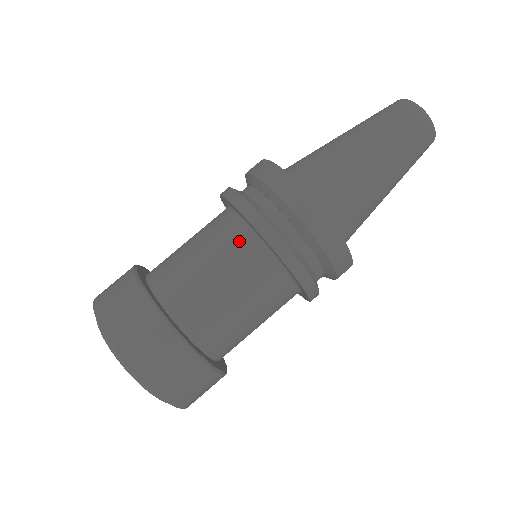
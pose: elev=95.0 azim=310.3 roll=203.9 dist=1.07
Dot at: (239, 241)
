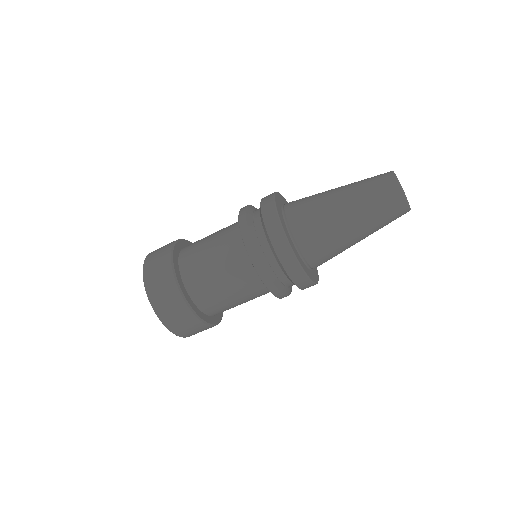
Dot at: (243, 266)
